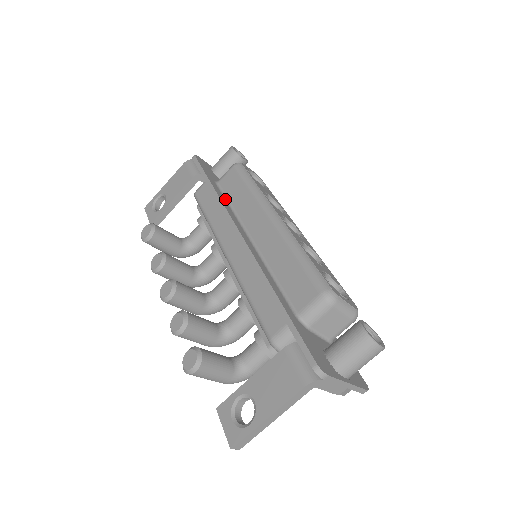
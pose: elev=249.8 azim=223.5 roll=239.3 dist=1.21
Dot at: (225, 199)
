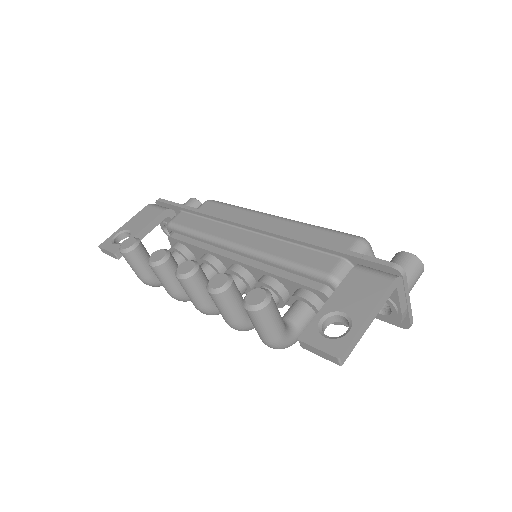
Dot at: occluded
